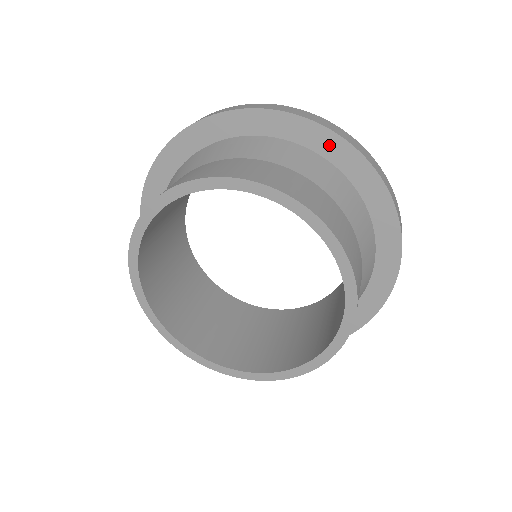
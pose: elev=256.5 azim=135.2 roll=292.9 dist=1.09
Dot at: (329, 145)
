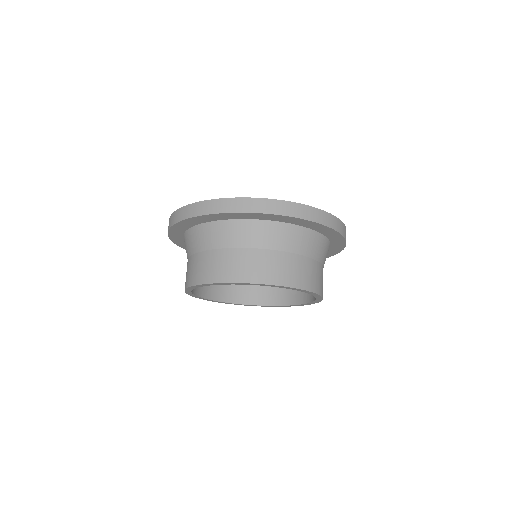
Dot at: (254, 216)
